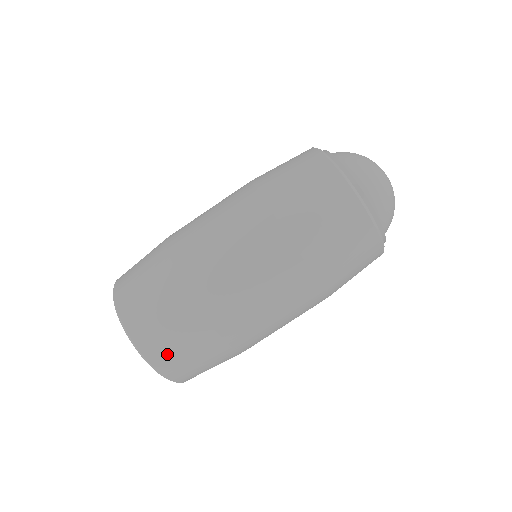
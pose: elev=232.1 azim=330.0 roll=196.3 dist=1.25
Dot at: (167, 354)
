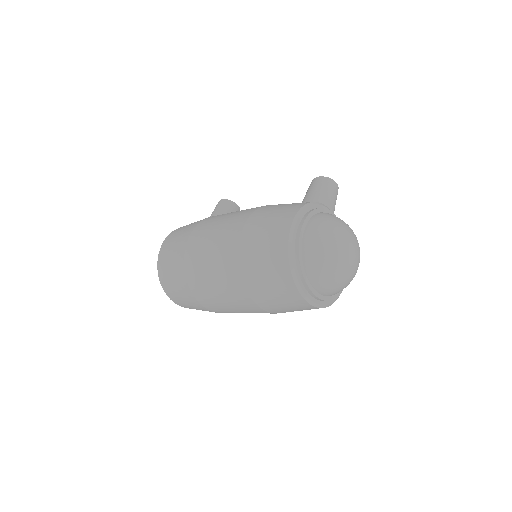
Dot at: (178, 300)
